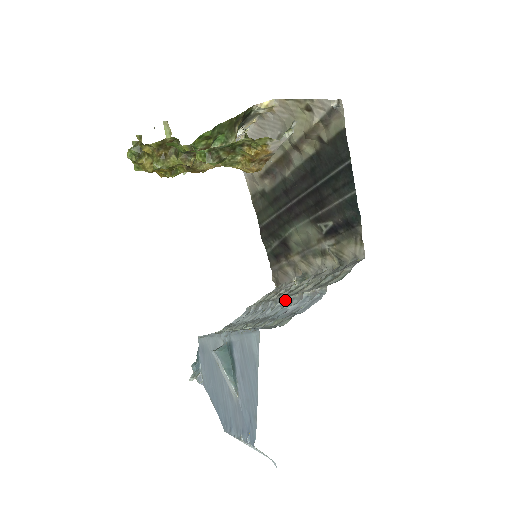
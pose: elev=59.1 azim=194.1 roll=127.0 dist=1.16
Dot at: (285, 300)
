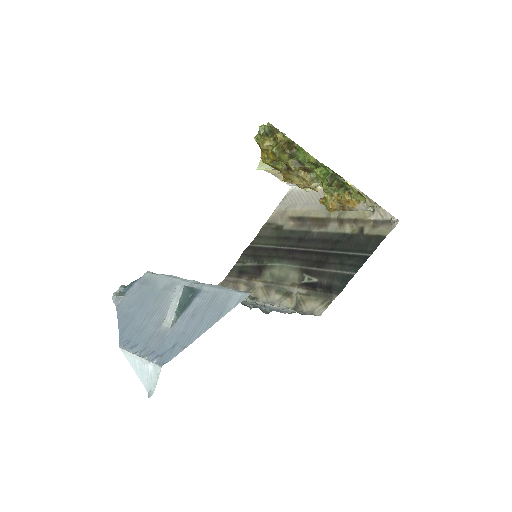
Dot at: occluded
